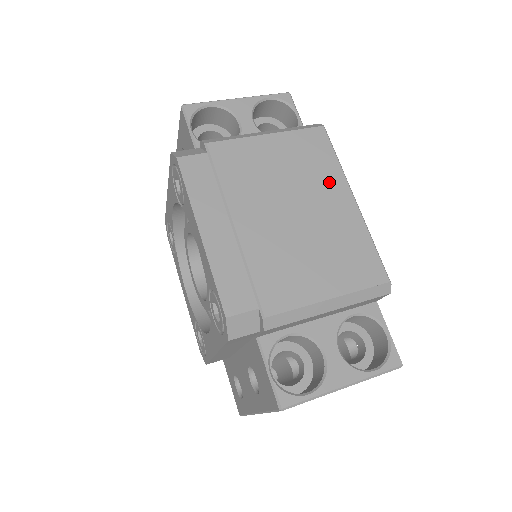
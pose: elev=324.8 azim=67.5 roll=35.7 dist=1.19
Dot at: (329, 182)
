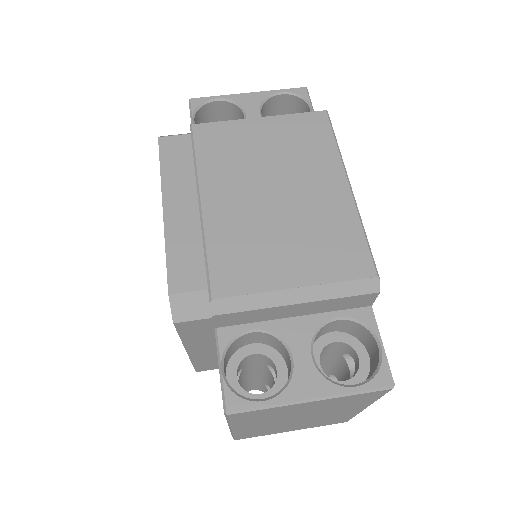
Dot at: (321, 165)
